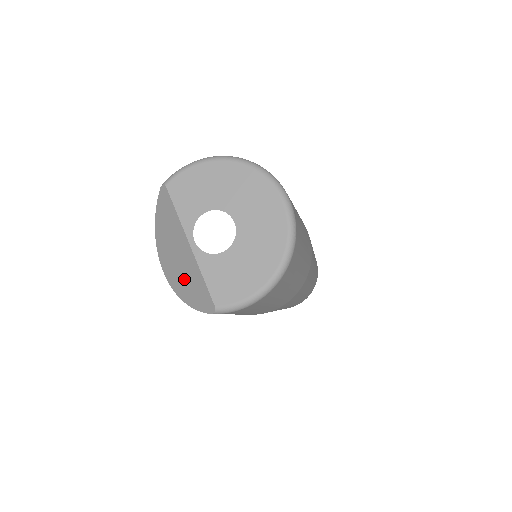
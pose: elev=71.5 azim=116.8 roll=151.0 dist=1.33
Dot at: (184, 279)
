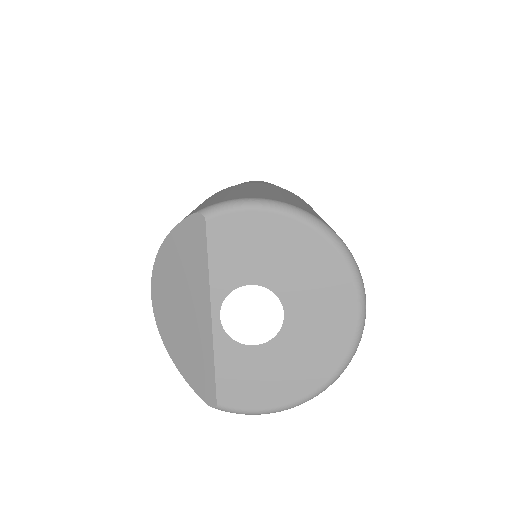
Dot at: (182, 339)
